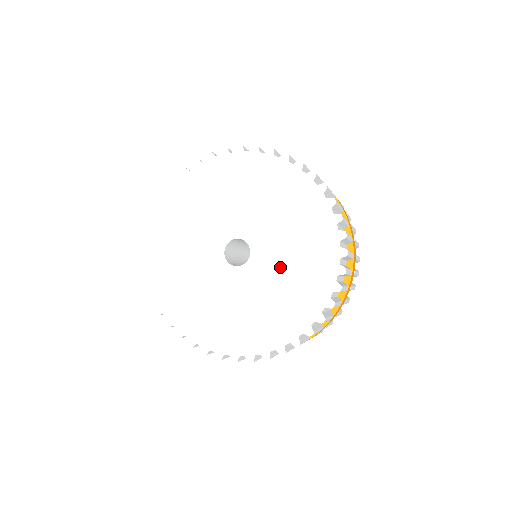
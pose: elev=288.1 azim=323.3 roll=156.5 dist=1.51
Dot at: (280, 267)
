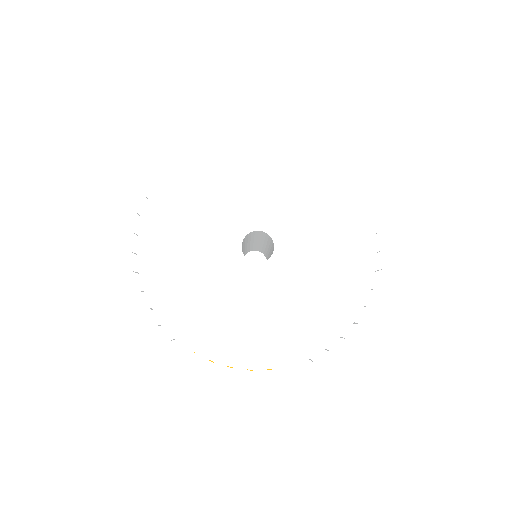
Dot at: (306, 221)
